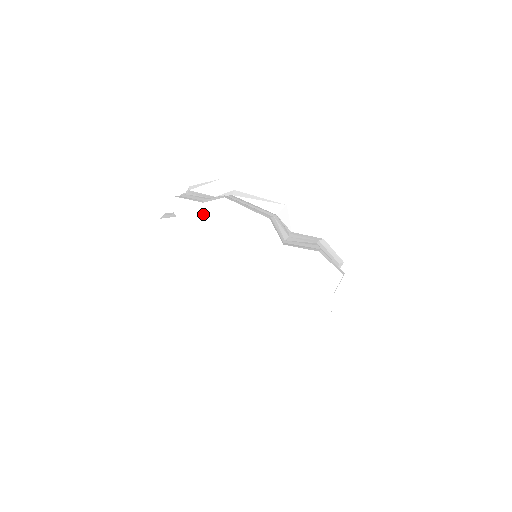
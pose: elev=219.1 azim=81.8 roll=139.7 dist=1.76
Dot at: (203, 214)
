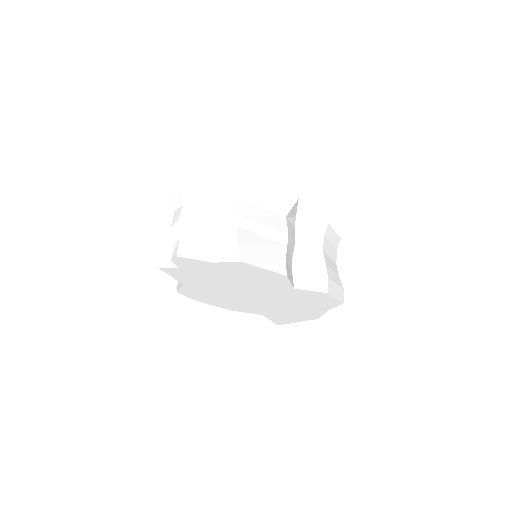
Dot at: (212, 269)
